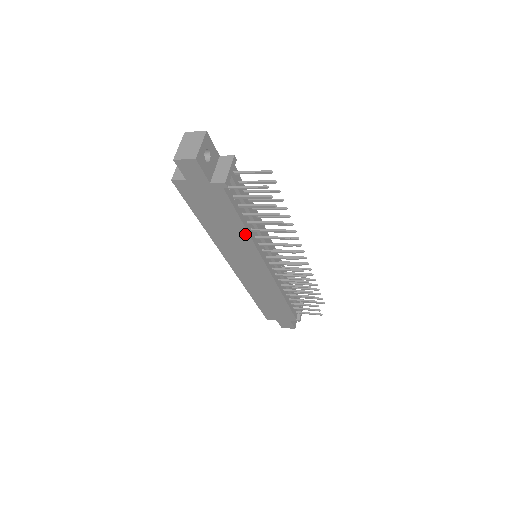
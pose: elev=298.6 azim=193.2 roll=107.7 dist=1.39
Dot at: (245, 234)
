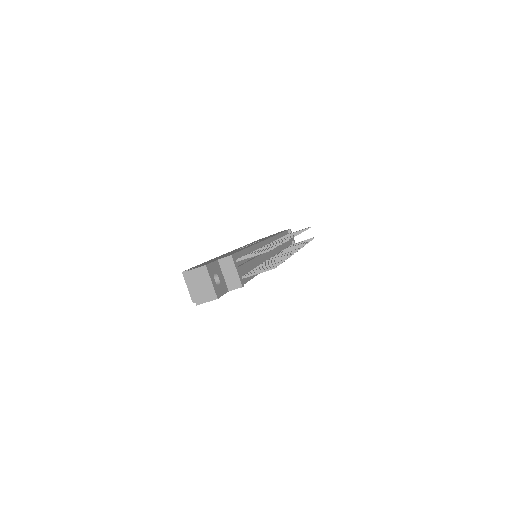
Dot at: occluded
